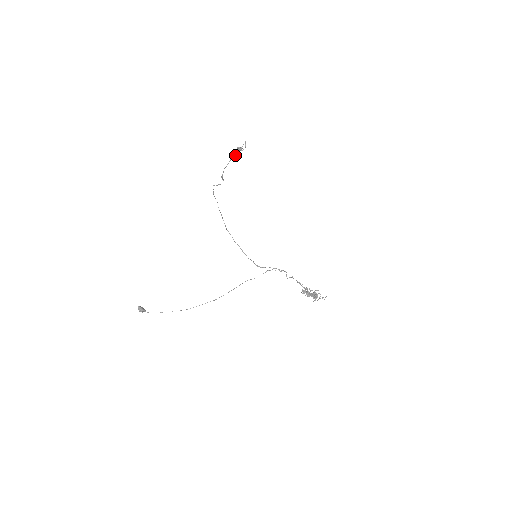
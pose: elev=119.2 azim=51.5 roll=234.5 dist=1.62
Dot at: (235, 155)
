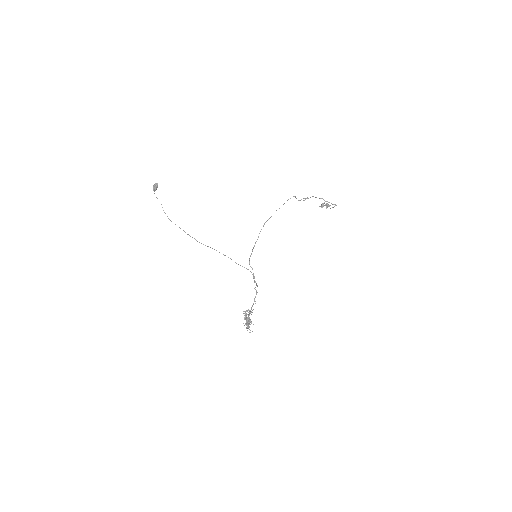
Dot at: (326, 201)
